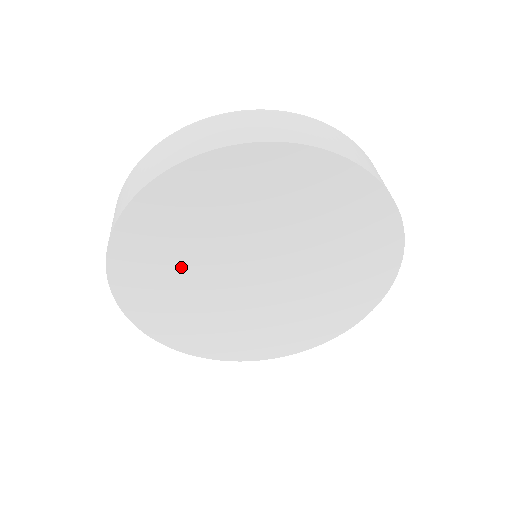
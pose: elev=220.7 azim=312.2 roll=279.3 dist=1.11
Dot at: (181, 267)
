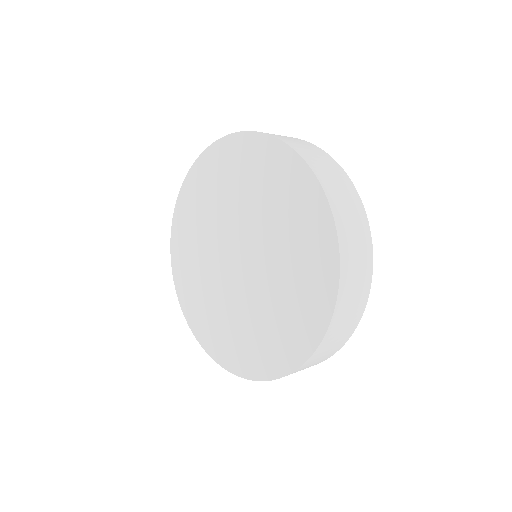
Dot at: (222, 198)
